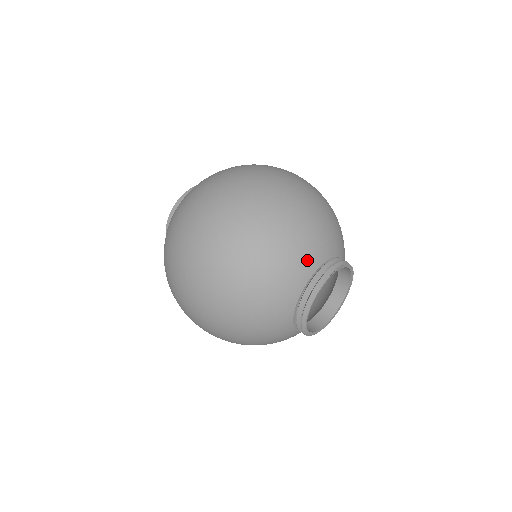
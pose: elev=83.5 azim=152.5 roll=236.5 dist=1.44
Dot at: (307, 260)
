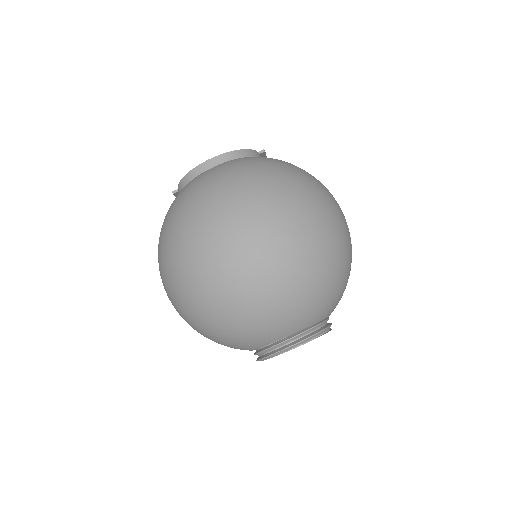
Dot at: (313, 316)
